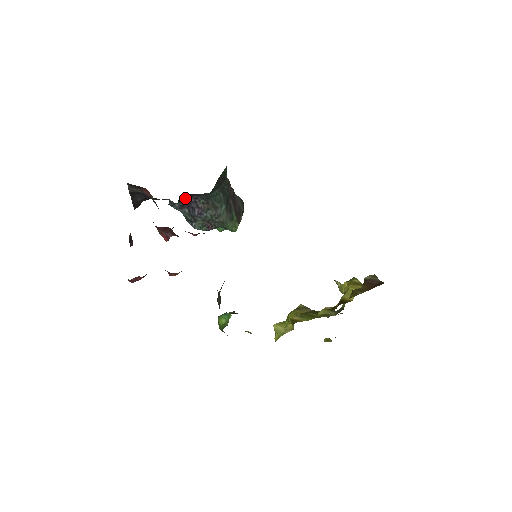
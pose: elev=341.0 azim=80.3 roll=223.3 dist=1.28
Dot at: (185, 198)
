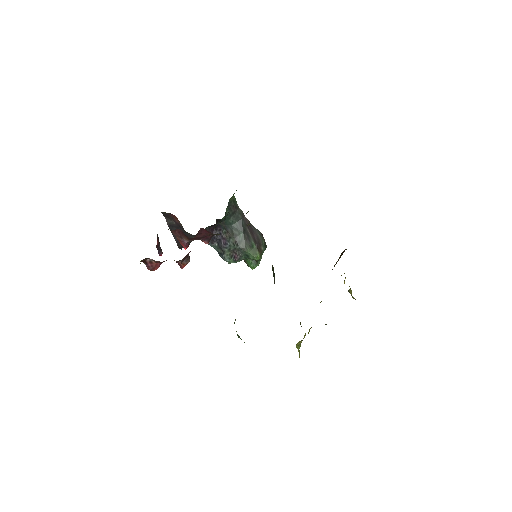
Dot at: (212, 231)
